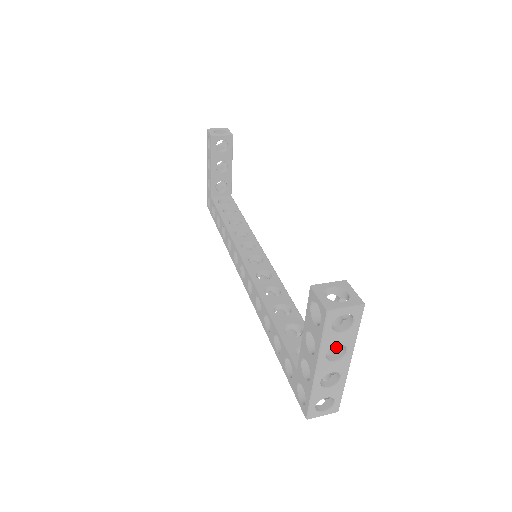
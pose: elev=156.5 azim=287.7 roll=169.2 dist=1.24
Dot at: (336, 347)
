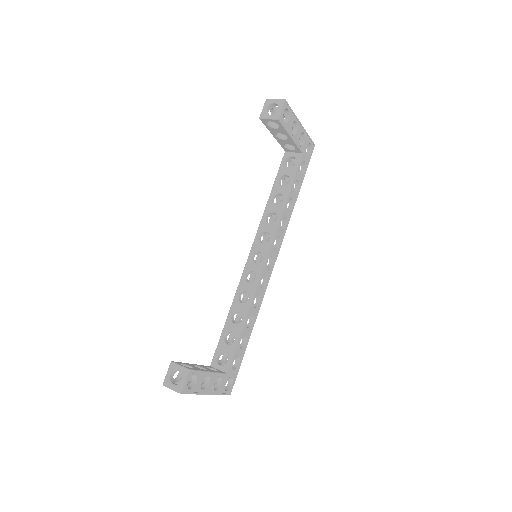
Dot at: (205, 382)
